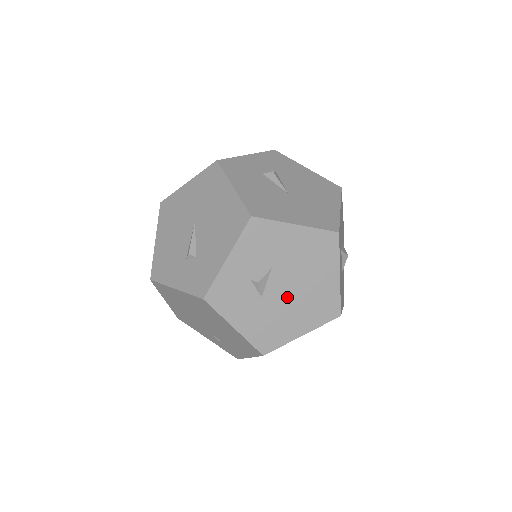
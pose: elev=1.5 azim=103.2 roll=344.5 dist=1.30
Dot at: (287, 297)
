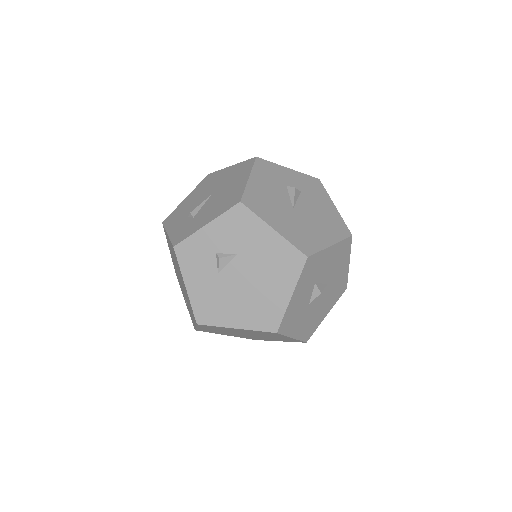
Dot at: (239, 286)
